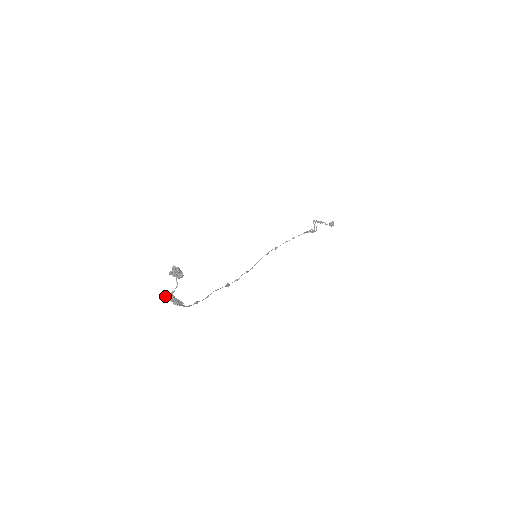
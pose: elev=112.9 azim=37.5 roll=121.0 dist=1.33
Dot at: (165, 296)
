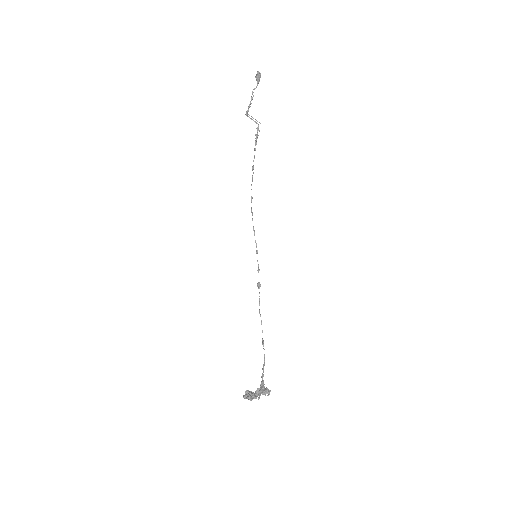
Dot at: occluded
